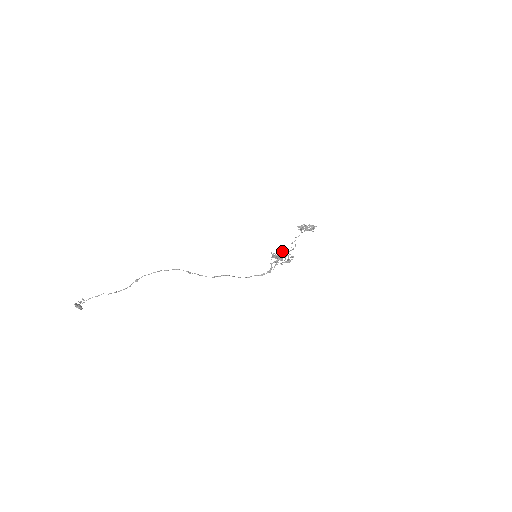
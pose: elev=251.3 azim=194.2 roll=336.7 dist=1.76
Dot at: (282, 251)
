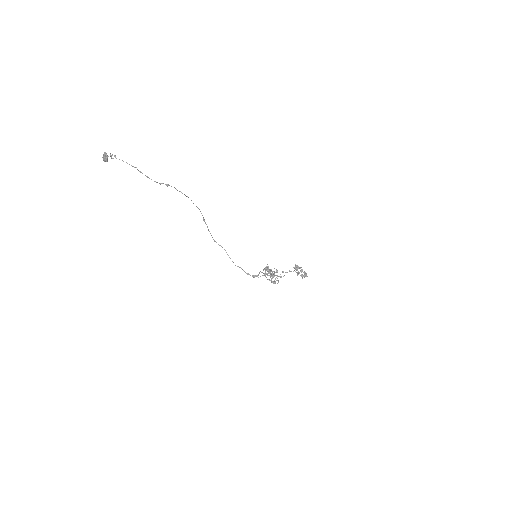
Dot at: (273, 271)
